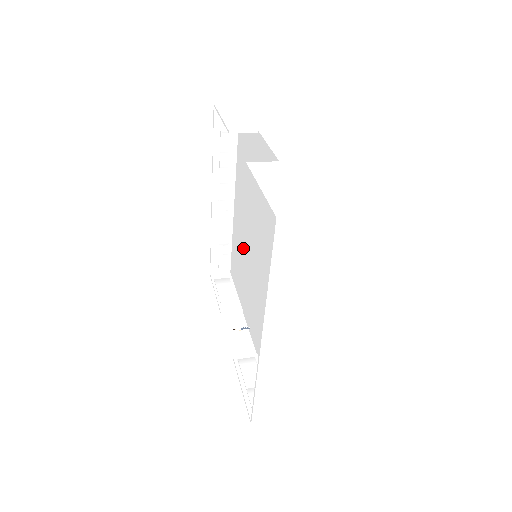
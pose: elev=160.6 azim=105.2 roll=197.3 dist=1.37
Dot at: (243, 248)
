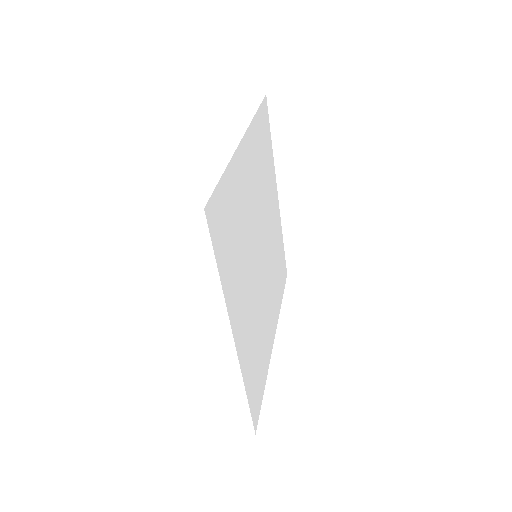
Dot at: occluded
